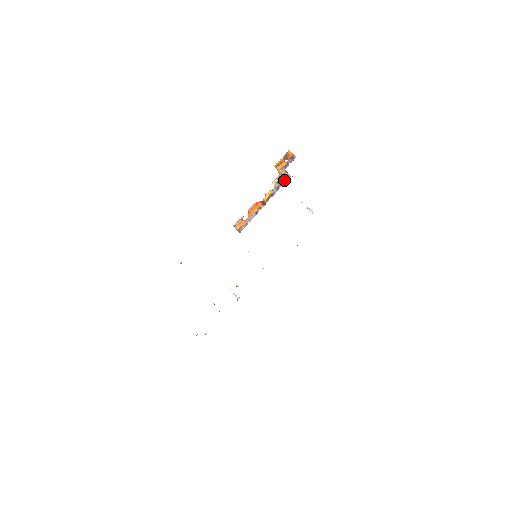
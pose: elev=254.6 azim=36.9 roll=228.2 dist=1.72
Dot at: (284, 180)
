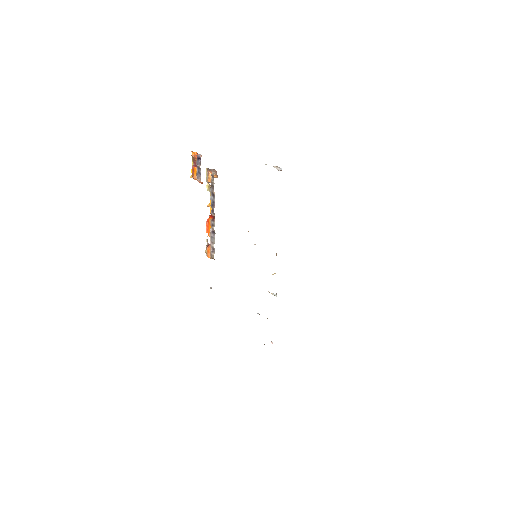
Dot at: (212, 182)
